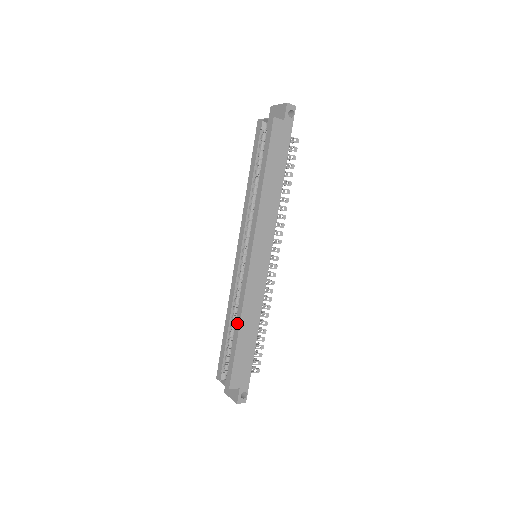
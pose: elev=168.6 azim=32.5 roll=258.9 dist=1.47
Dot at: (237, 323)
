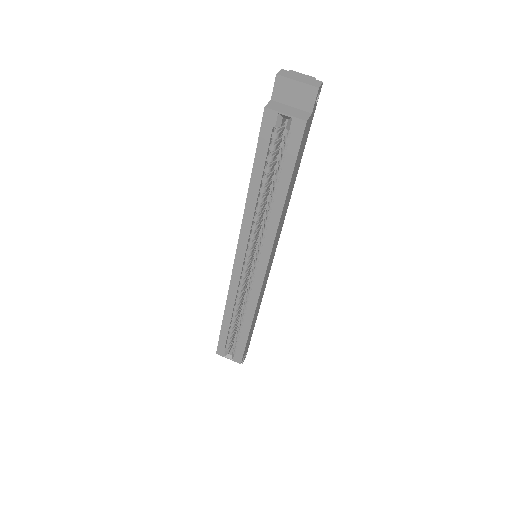
Dot at: (247, 323)
